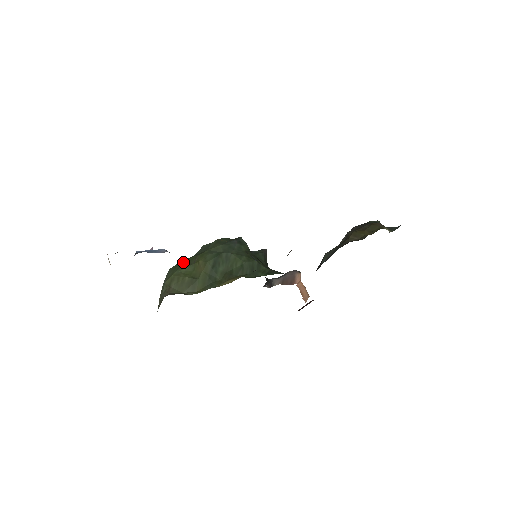
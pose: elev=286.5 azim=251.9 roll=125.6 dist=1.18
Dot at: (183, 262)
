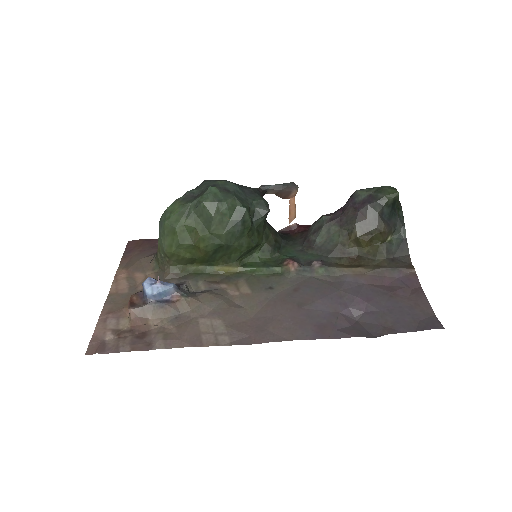
Dot at: (181, 231)
